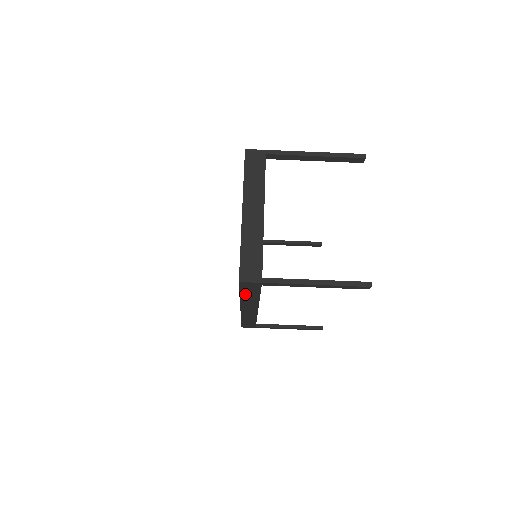
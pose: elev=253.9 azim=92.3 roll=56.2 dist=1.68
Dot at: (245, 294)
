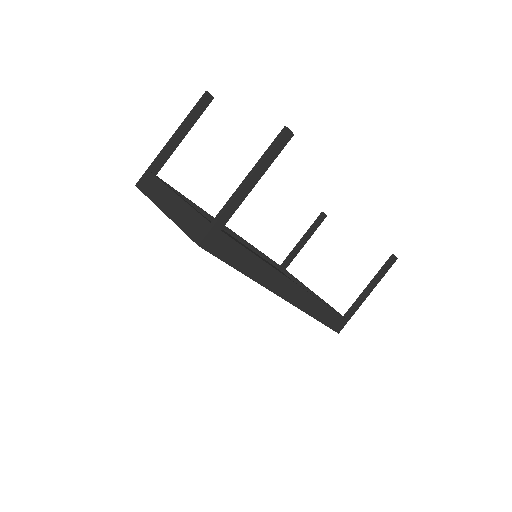
Dot at: (238, 263)
